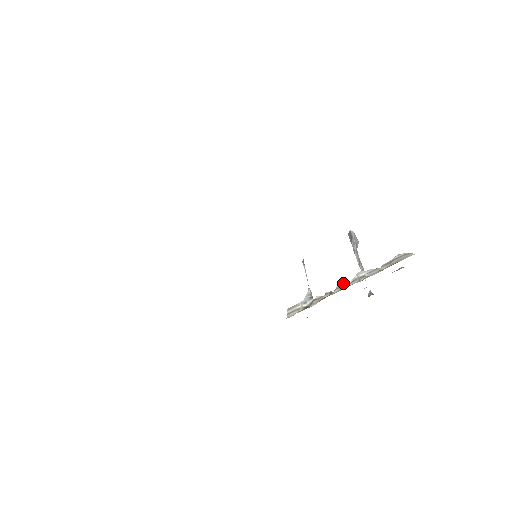
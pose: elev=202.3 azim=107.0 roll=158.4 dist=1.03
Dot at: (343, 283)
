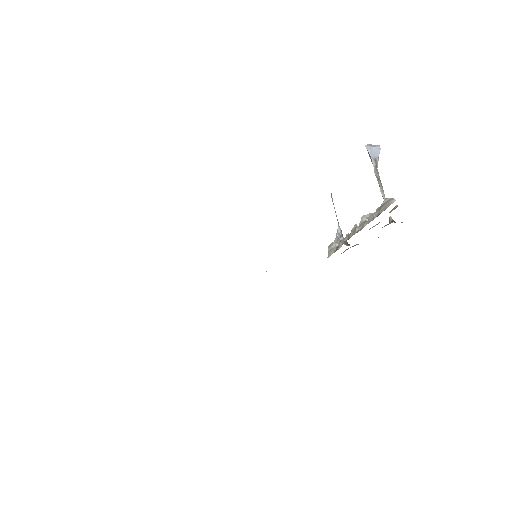
Dot at: (354, 227)
